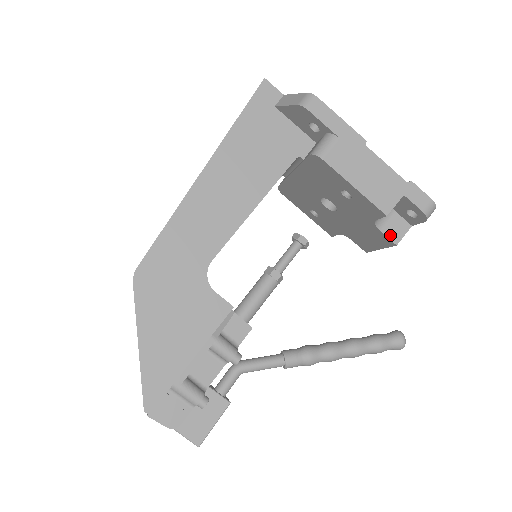
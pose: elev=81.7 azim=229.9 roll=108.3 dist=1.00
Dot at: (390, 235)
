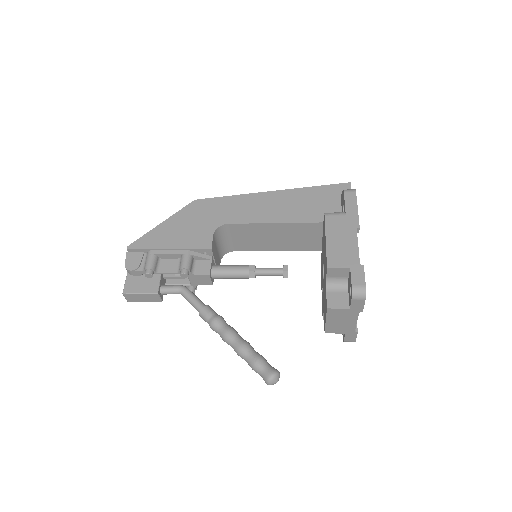
Dot at: (330, 300)
